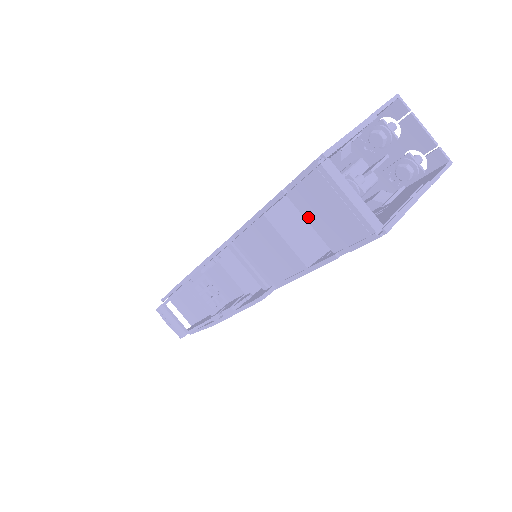
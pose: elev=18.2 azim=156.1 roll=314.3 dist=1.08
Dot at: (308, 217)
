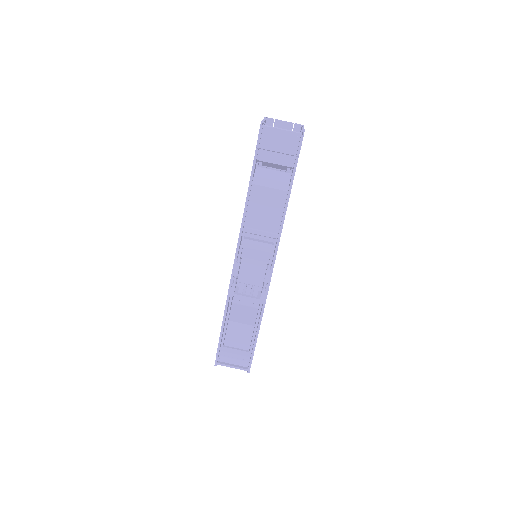
Dot at: (272, 161)
